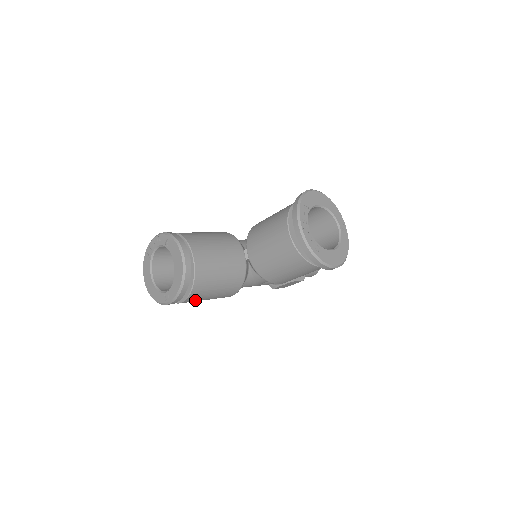
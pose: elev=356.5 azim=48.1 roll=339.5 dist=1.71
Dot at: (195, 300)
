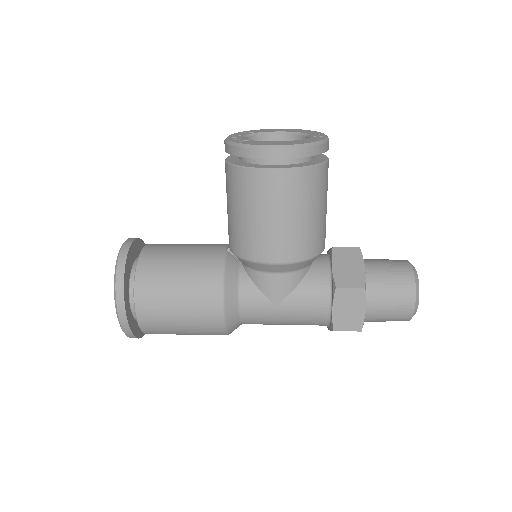
Dot at: (155, 309)
